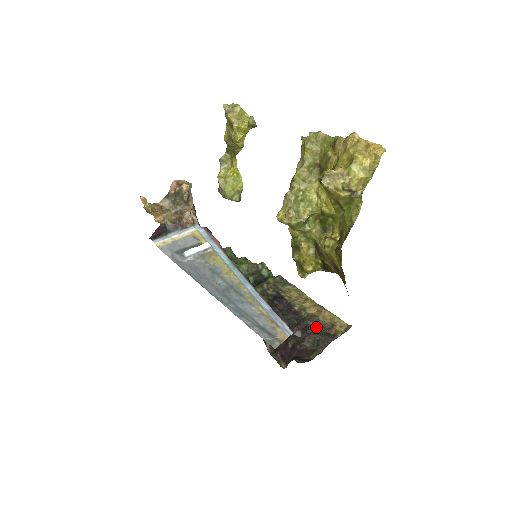
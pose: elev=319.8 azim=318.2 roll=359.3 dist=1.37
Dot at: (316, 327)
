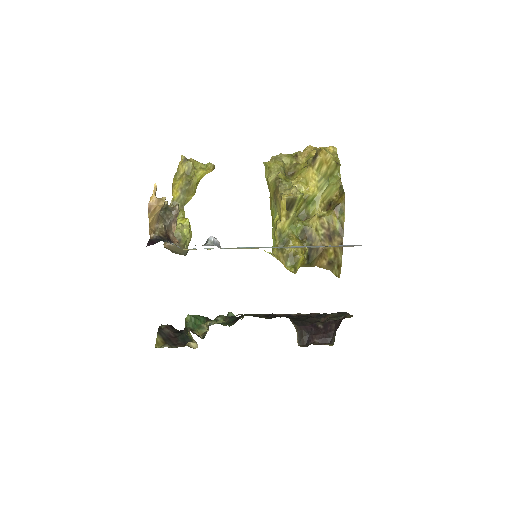
Dot at: (324, 314)
